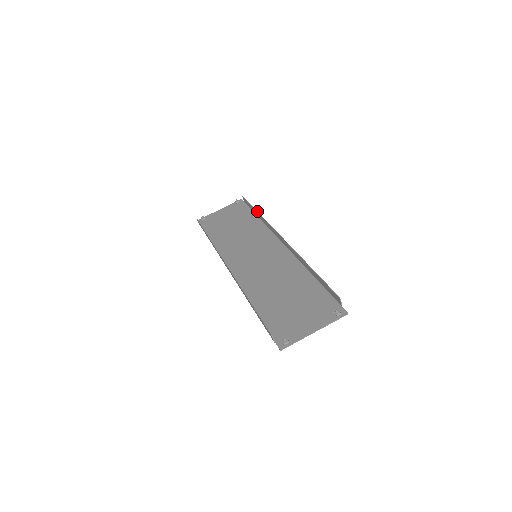
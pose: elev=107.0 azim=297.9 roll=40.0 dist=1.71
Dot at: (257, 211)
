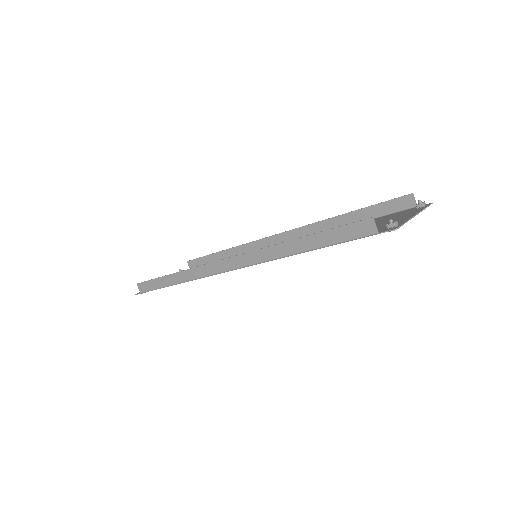
Dot at: occluded
